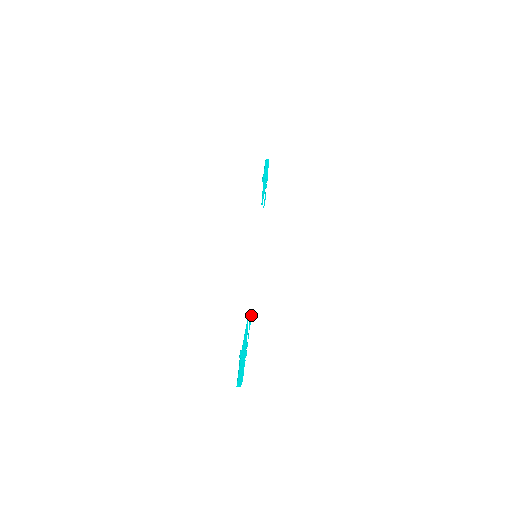
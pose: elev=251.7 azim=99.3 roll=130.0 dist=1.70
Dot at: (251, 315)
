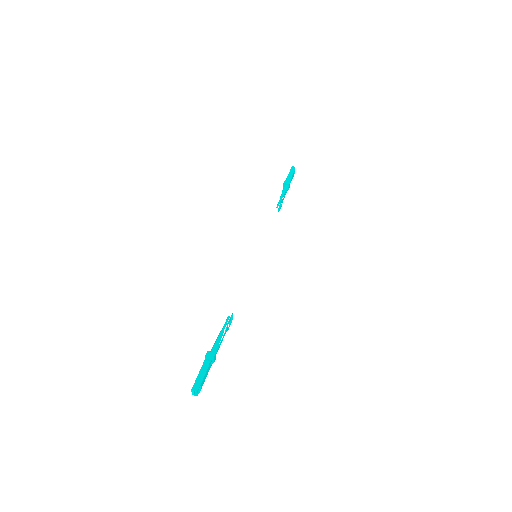
Dot at: (232, 315)
